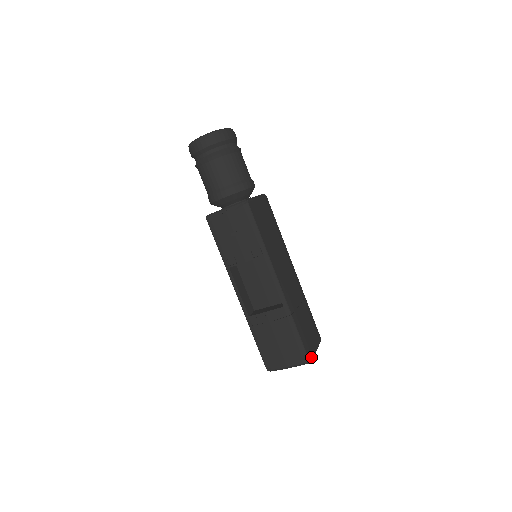
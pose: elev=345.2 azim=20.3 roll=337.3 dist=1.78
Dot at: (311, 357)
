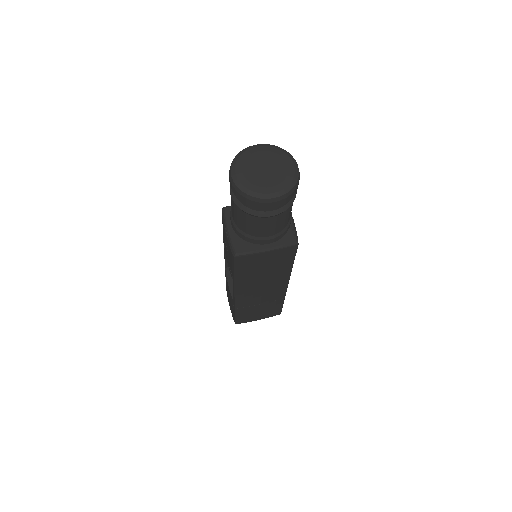
Dot at: occluded
